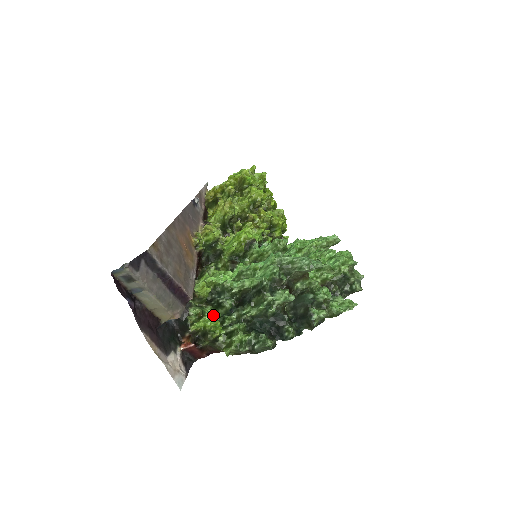
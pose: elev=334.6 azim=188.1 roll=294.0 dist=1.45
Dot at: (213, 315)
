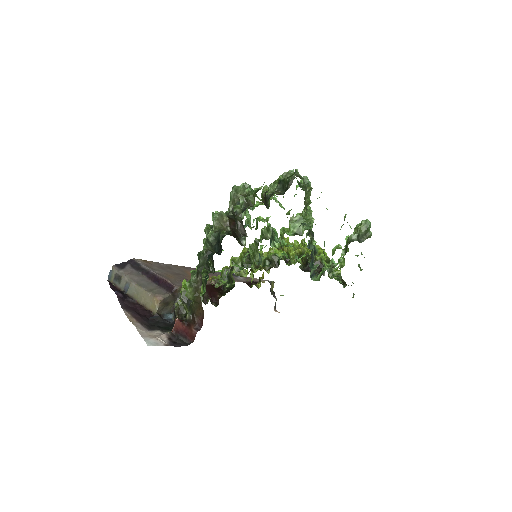
Dot at: occluded
